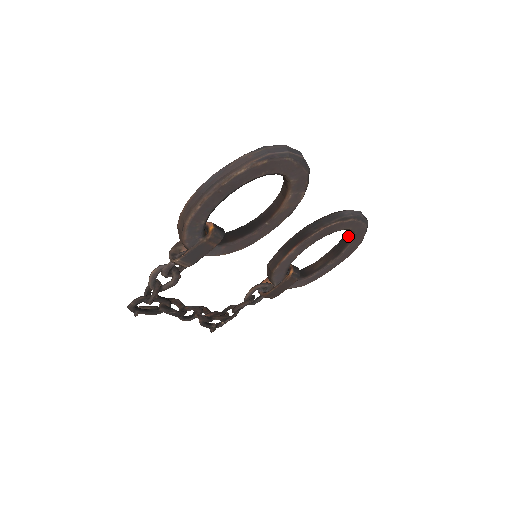
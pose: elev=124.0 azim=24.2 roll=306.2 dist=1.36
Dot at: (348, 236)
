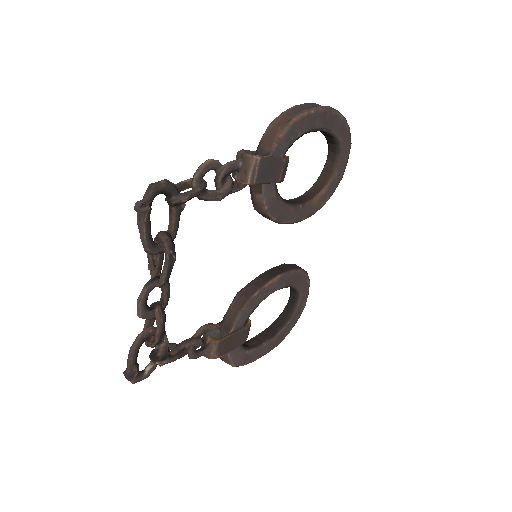
Dot at: (287, 314)
